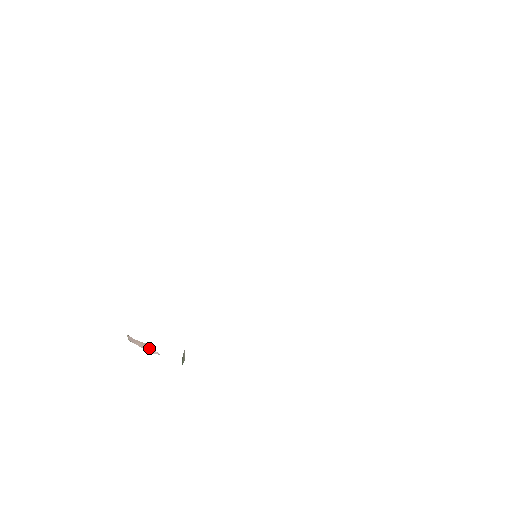
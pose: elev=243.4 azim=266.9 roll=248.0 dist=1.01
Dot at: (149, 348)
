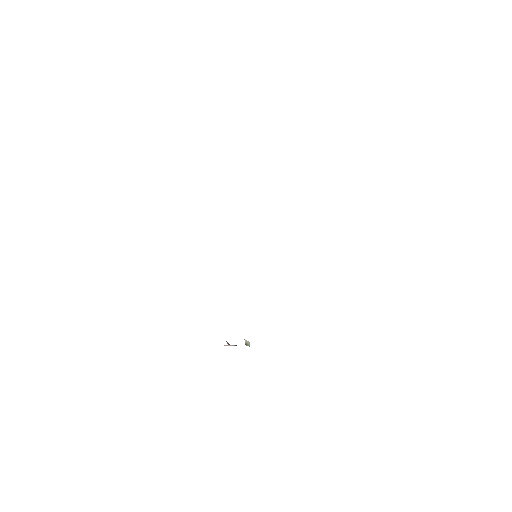
Dot at: occluded
